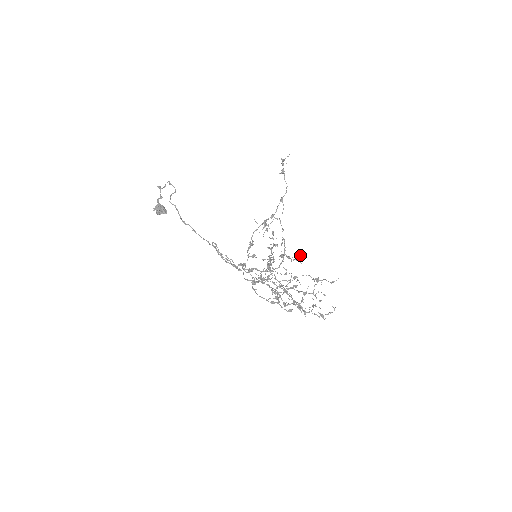
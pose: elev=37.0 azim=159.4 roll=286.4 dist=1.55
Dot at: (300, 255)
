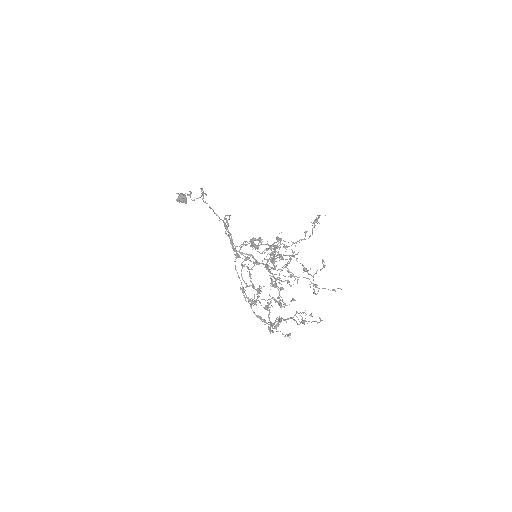
Dot at: occluded
